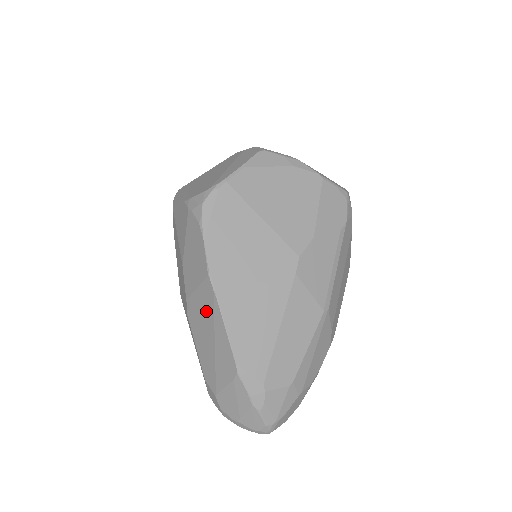
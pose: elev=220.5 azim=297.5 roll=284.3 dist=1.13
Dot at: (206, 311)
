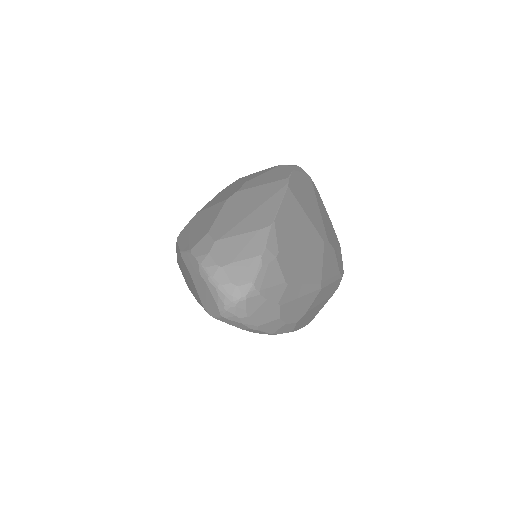
Dot at: (263, 194)
